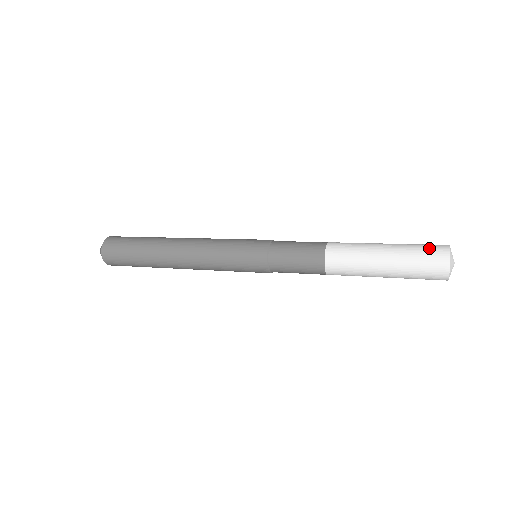
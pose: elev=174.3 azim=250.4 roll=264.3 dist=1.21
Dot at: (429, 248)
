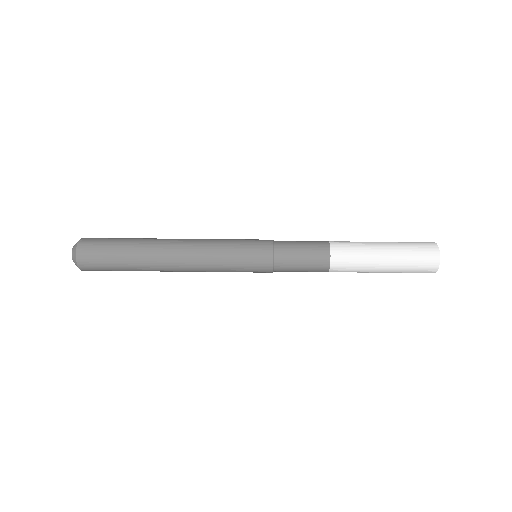
Dot at: (423, 263)
